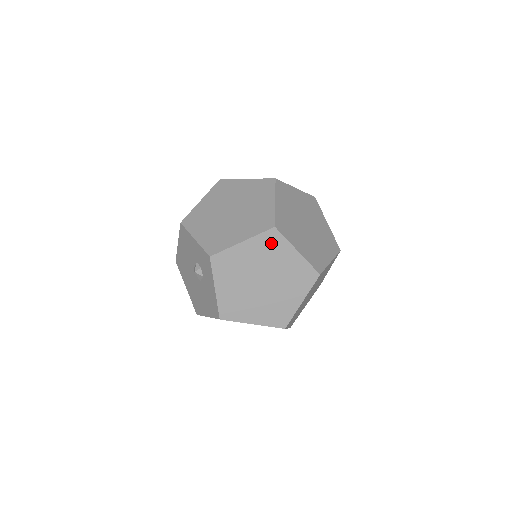
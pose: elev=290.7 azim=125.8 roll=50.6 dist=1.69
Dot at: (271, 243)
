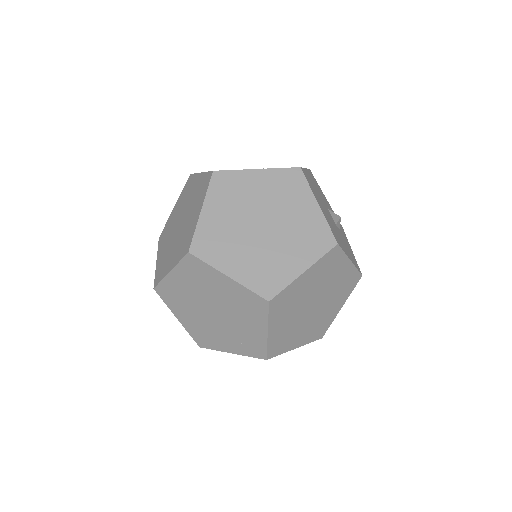
Dot at: (196, 270)
